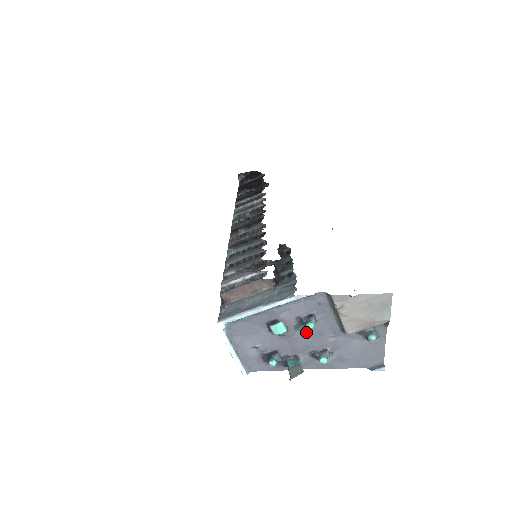
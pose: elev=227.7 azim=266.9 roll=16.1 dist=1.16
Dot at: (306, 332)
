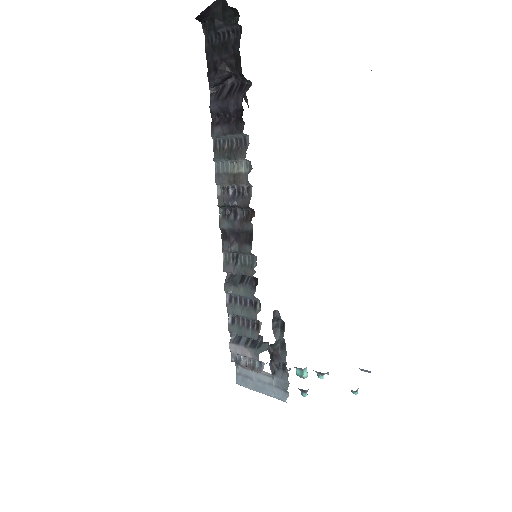
Dot at: occluded
